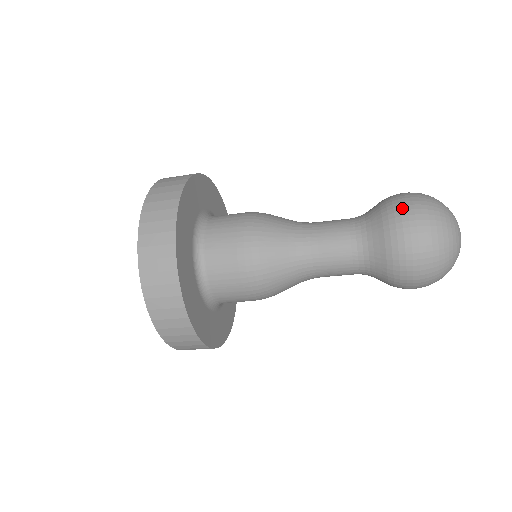
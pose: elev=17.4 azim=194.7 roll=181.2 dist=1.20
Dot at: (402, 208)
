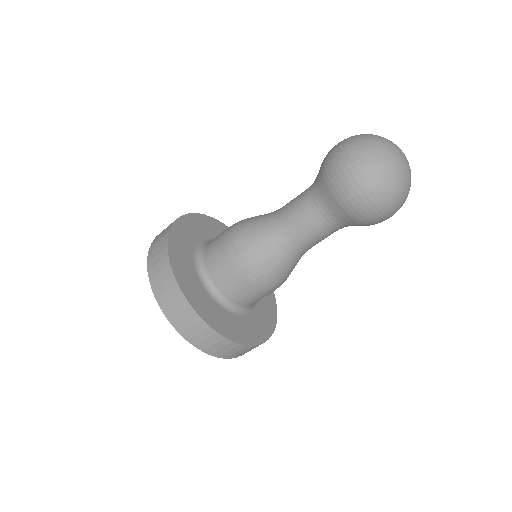
Dot at: (332, 158)
